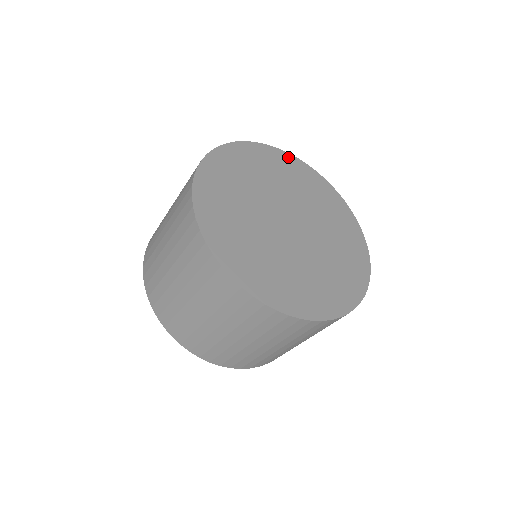
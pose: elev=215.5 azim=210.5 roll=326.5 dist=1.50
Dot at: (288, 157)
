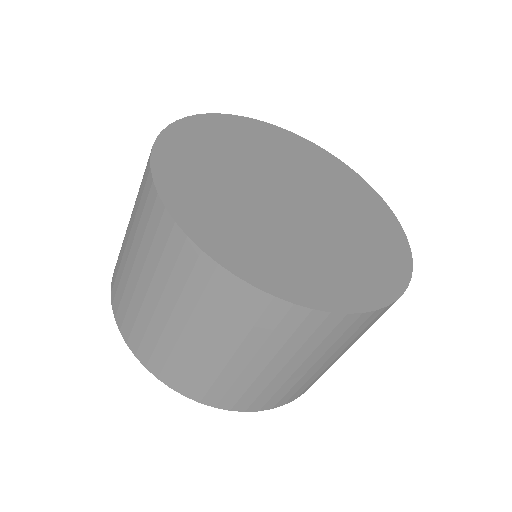
Dot at: (310, 145)
